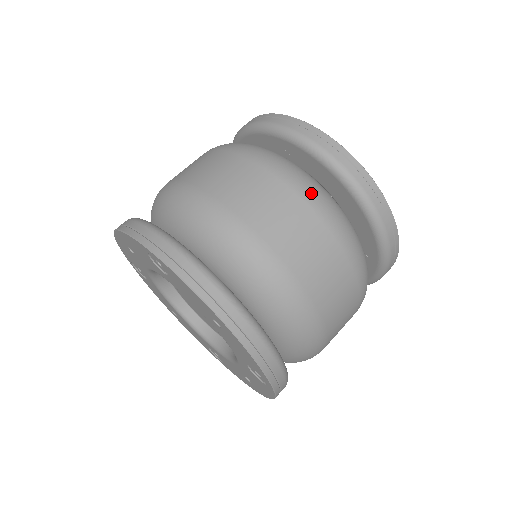
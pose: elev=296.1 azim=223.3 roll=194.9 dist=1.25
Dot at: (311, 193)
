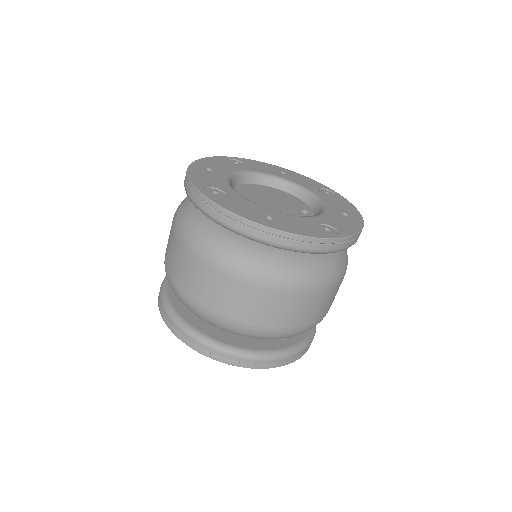
Dot at: (226, 264)
